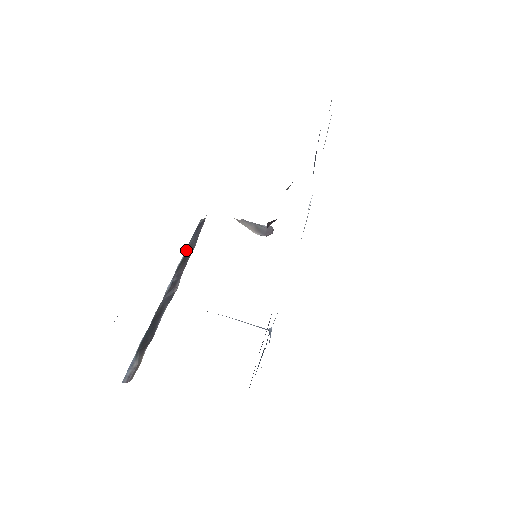
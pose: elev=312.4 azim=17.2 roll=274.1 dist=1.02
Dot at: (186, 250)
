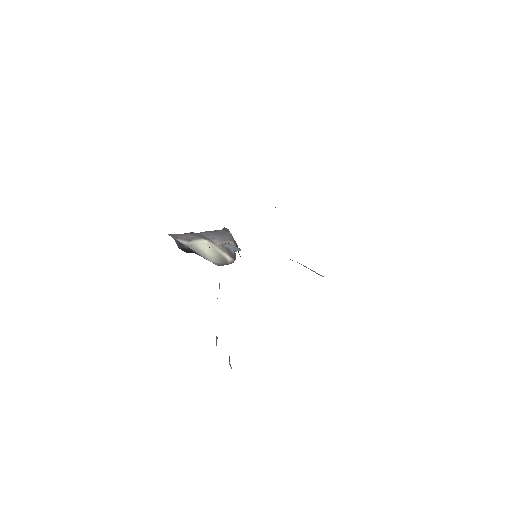
Dot at: occluded
